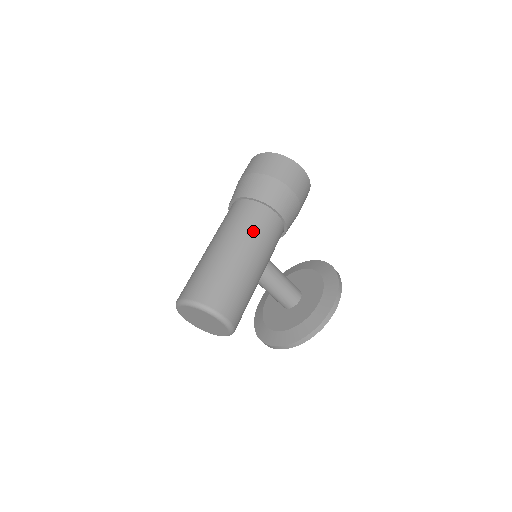
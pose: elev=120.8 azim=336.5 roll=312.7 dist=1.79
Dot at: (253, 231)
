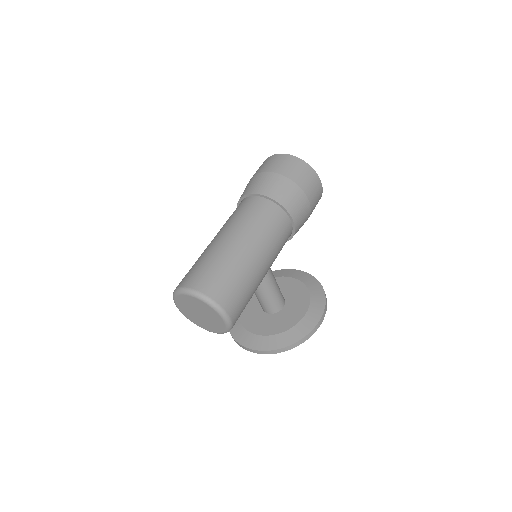
Dot at: (268, 233)
